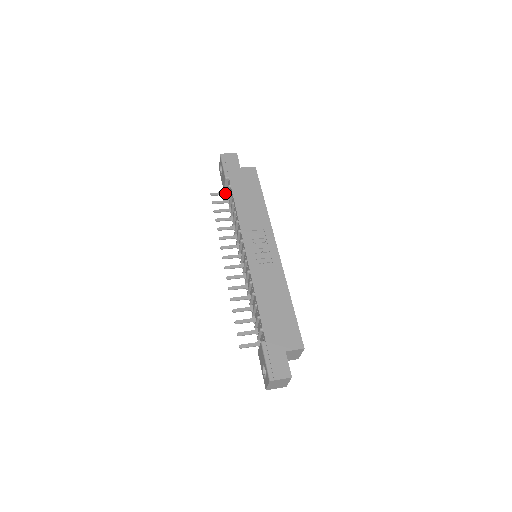
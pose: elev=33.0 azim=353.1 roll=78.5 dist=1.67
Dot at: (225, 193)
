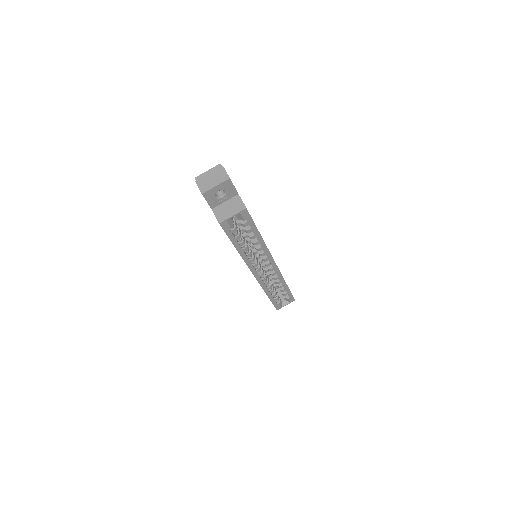
Dot at: occluded
